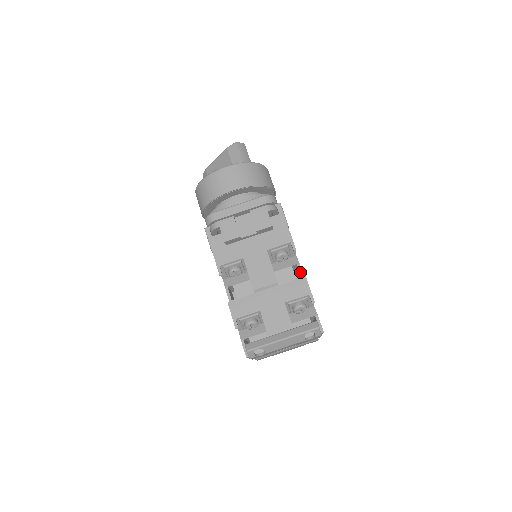
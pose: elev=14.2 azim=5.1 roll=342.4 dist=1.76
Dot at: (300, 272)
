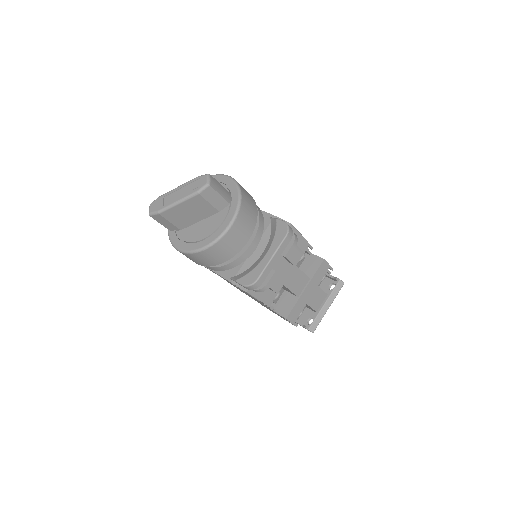
Dot at: (308, 252)
